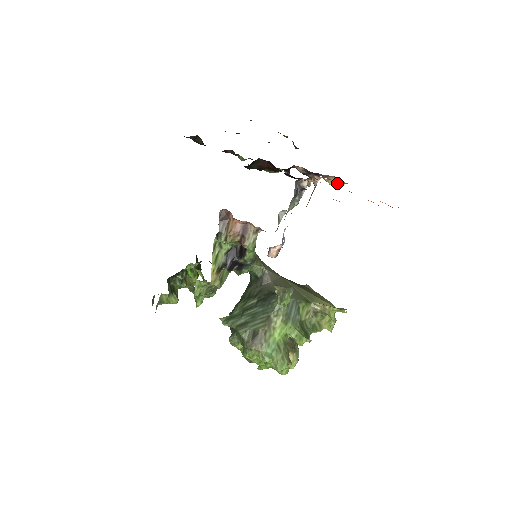
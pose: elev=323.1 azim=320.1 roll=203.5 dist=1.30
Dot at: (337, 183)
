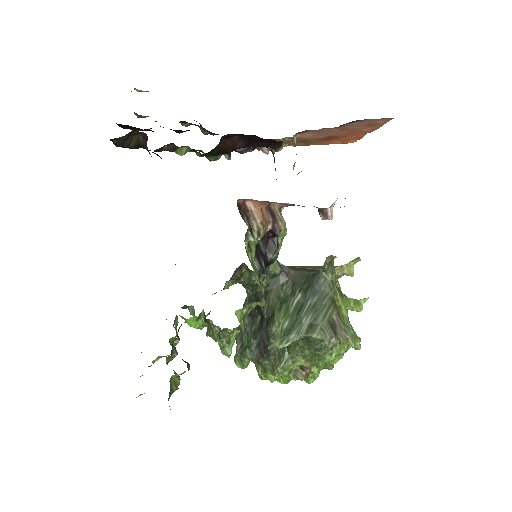
Dot at: (283, 146)
